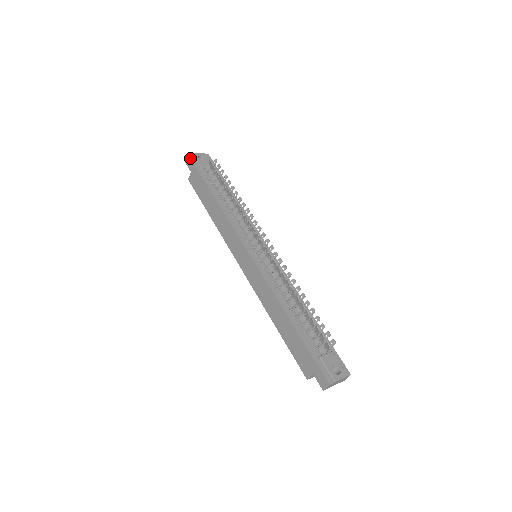
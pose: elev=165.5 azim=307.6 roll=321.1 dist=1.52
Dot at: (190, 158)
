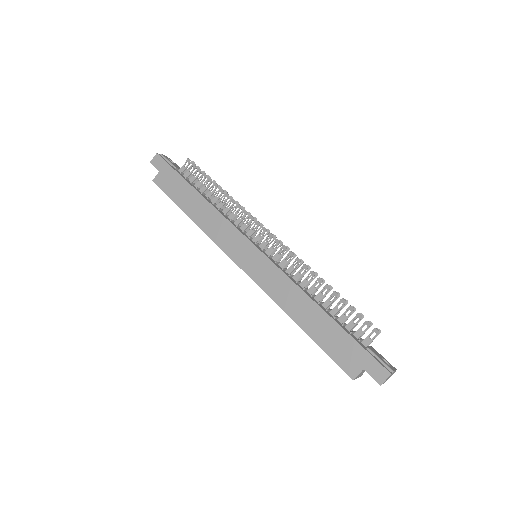
Dot at: (160, 156)
